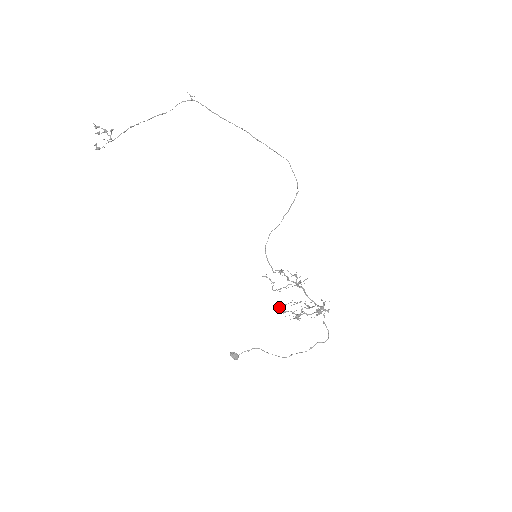
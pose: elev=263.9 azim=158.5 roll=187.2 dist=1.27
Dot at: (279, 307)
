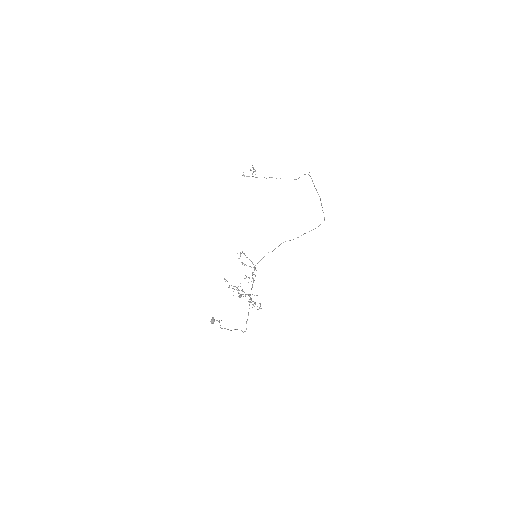
Dot at: occluded
